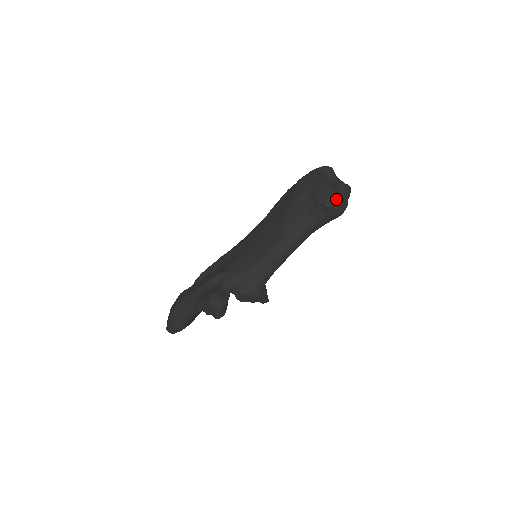
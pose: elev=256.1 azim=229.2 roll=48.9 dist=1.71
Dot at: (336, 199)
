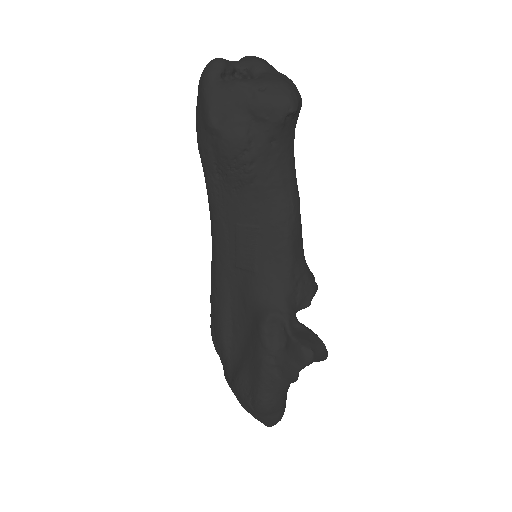
Dot at: (291, 88)
